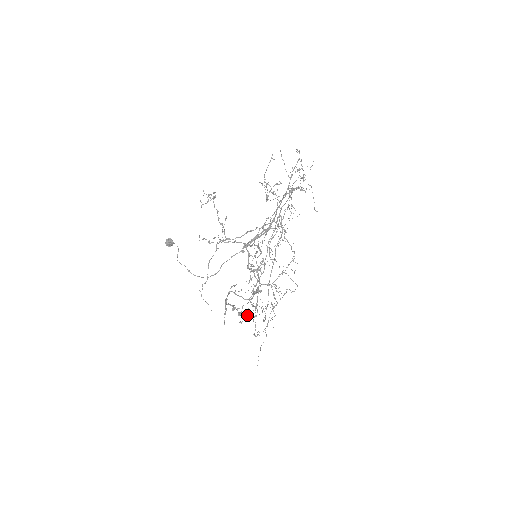
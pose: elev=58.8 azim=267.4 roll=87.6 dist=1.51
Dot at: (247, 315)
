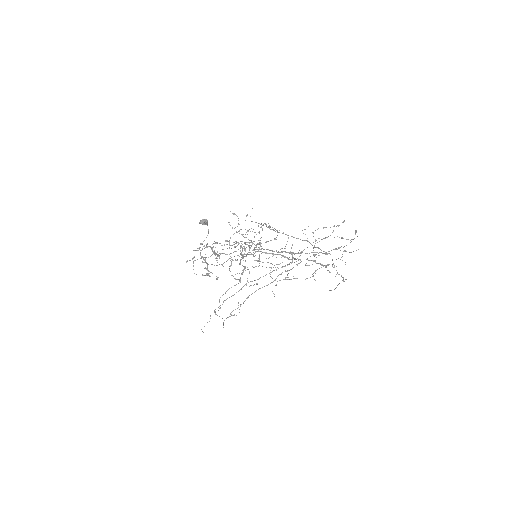
Dot at: occluded
